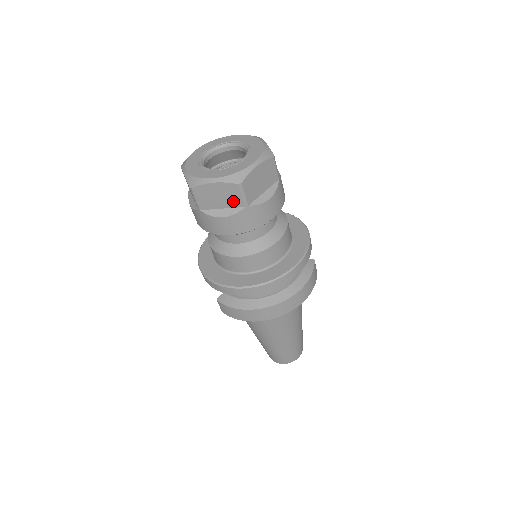
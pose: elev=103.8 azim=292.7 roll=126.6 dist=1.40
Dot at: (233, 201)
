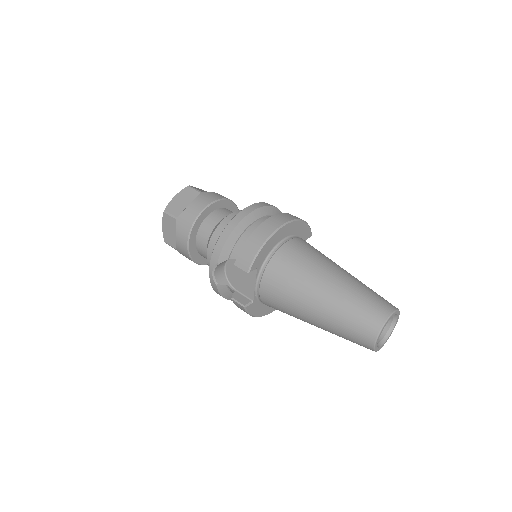
Dot at: (192, 196)
